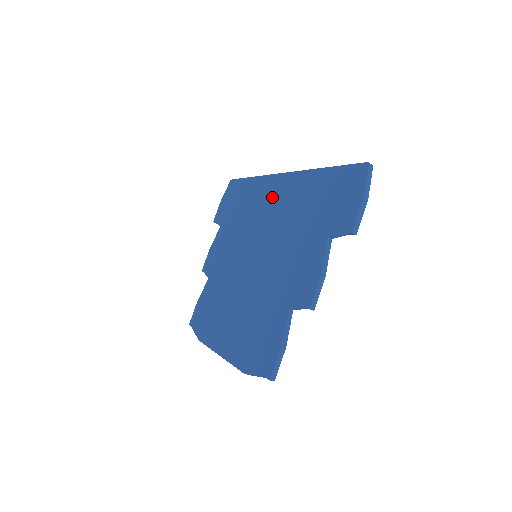
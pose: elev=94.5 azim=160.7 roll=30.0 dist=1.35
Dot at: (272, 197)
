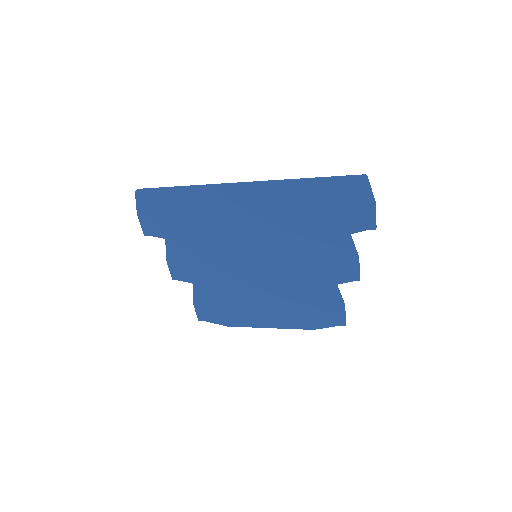
Dot at: (242, 208)
